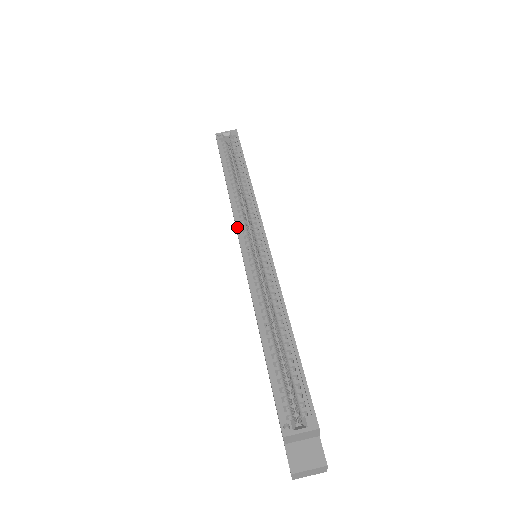
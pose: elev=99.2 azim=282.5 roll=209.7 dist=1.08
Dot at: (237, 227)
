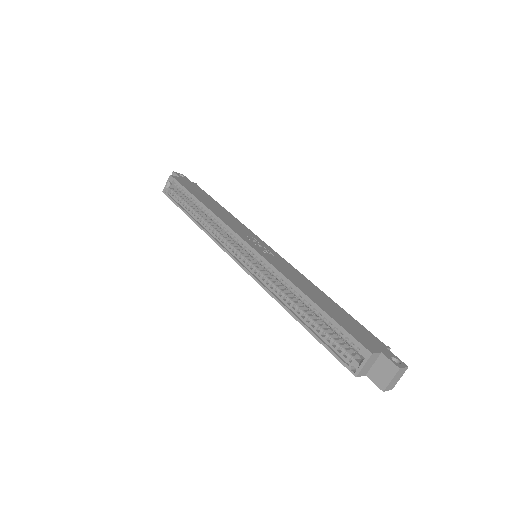
Dot at: (226, 252)
